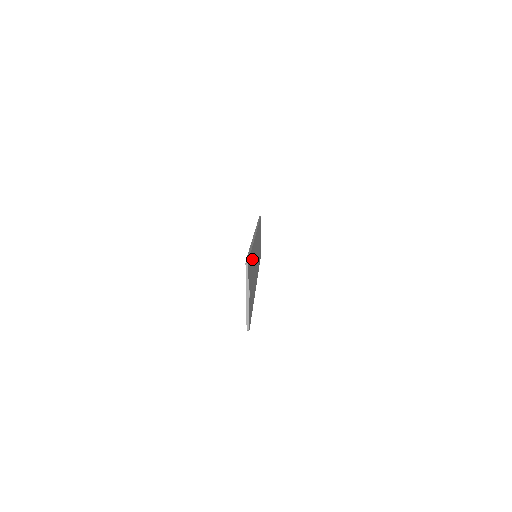
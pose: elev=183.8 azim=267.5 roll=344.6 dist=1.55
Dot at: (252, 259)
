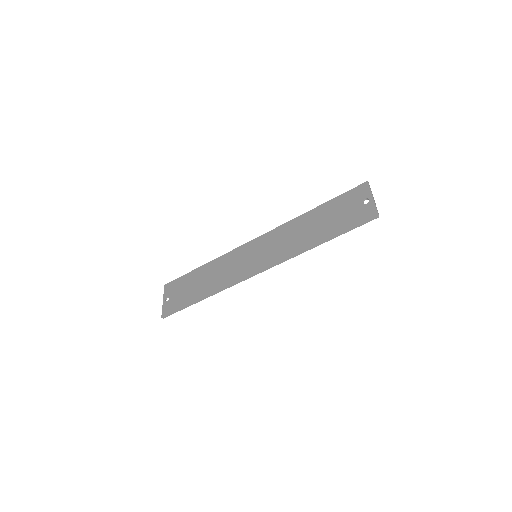
Dot at: (322, 213)
